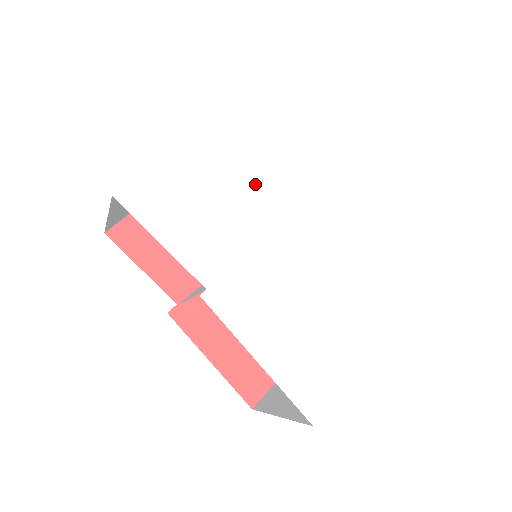
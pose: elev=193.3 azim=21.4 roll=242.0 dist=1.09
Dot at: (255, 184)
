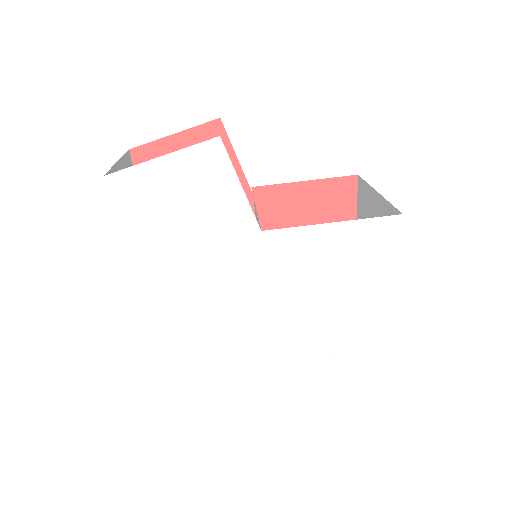
Dot at: (201, 274)
